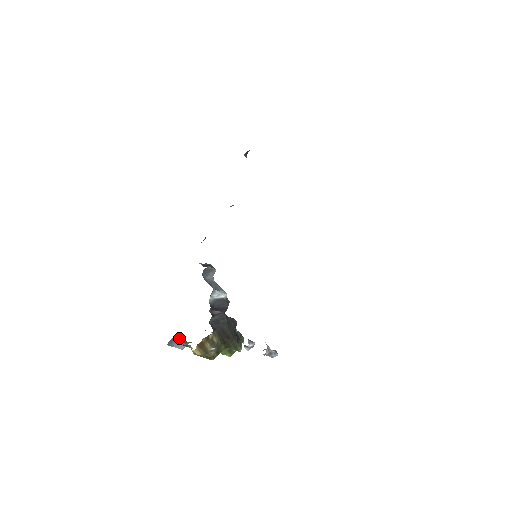
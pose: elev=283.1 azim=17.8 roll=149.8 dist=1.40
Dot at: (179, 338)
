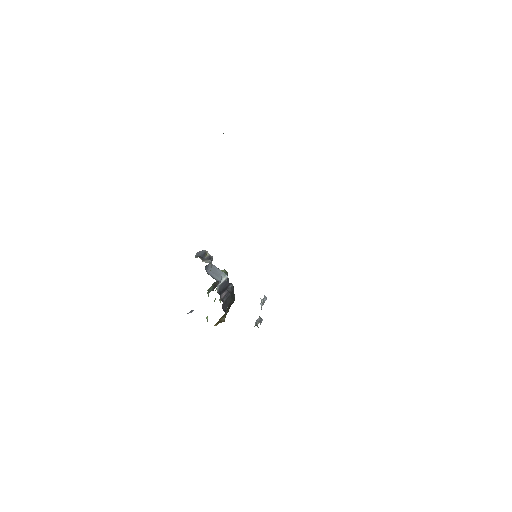
Dot at: (191, 310)
